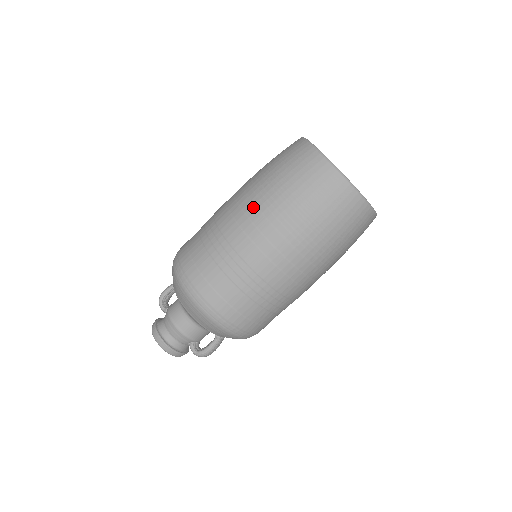
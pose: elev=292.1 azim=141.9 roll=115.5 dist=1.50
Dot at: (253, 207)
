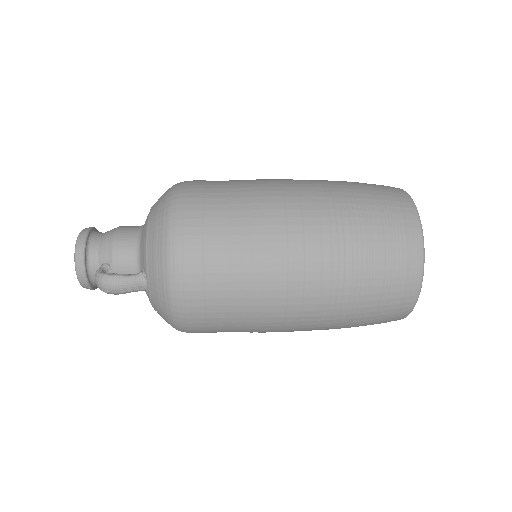
Dot at: occluded
